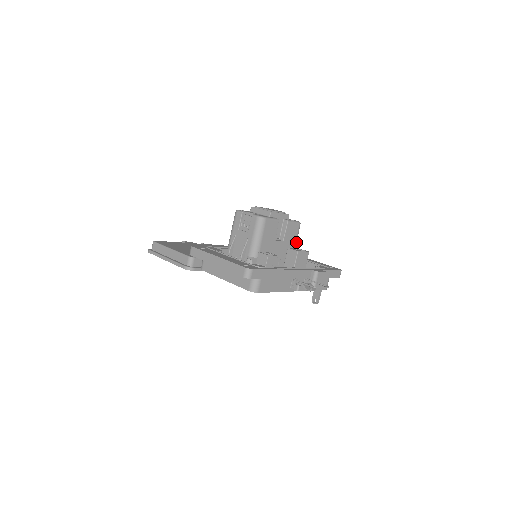
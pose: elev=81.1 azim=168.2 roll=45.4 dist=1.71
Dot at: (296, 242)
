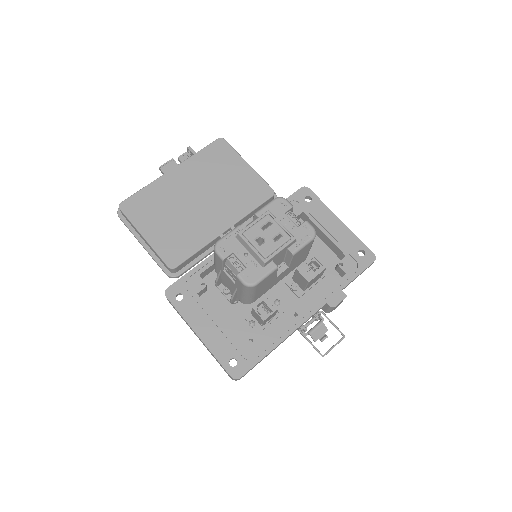
Dot at: (310, 248)
